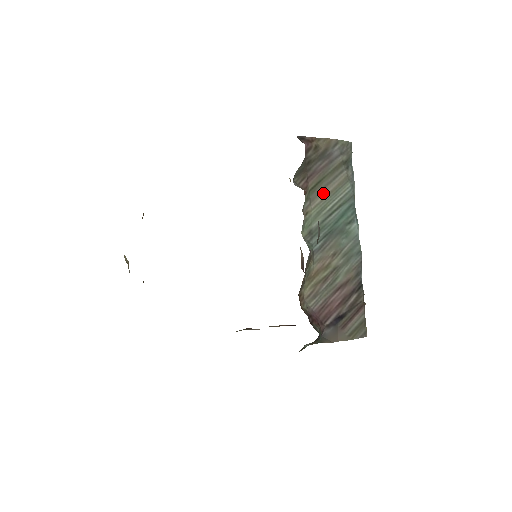
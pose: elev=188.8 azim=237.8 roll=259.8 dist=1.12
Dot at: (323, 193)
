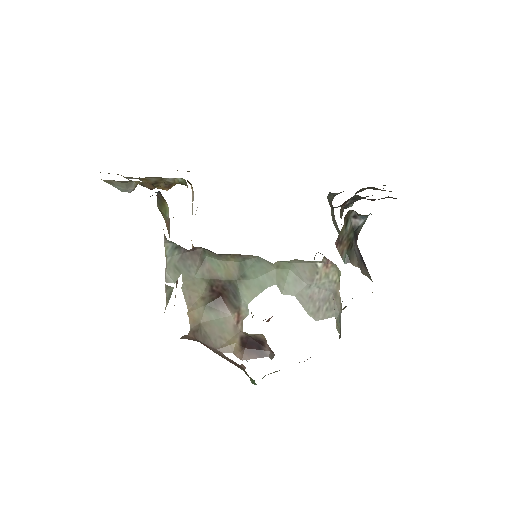
Dot at: (337, 229)
